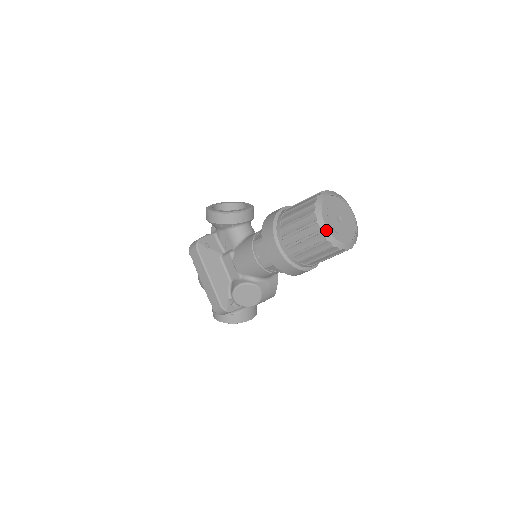
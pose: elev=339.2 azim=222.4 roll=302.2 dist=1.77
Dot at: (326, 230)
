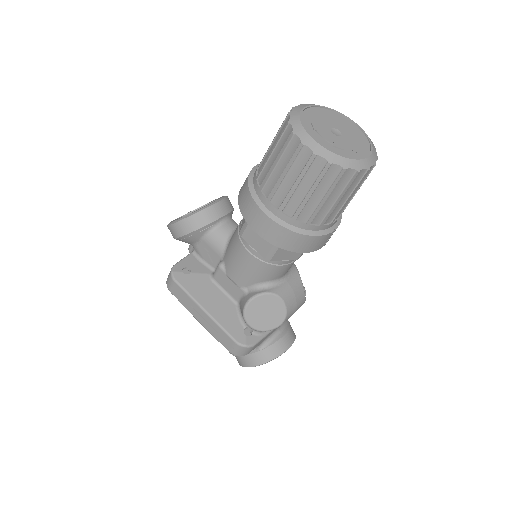
Dot at: (322, 149)
